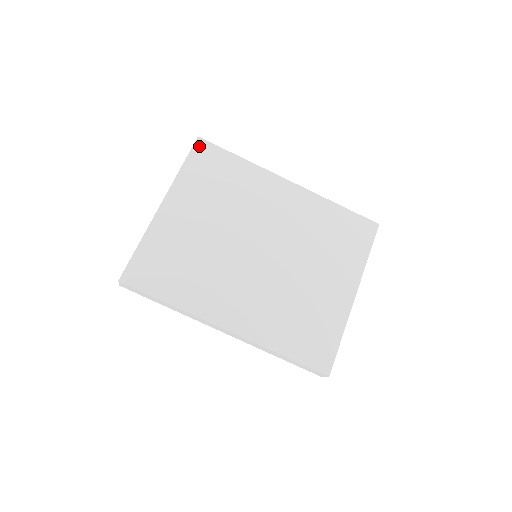
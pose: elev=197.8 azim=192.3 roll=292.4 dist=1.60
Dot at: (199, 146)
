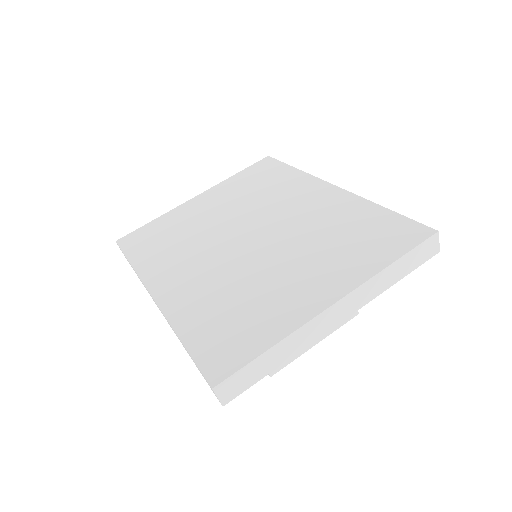
Dot at: (263, 161)
